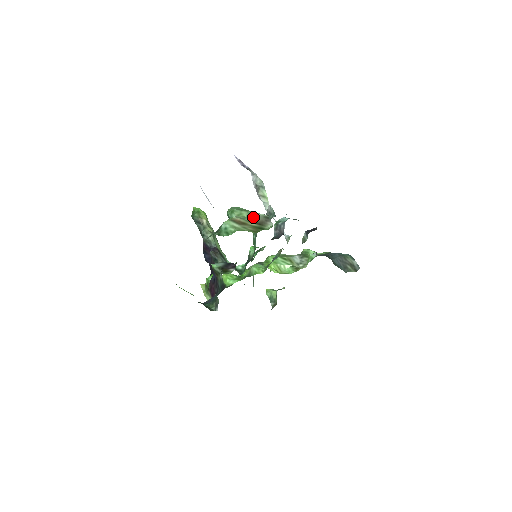
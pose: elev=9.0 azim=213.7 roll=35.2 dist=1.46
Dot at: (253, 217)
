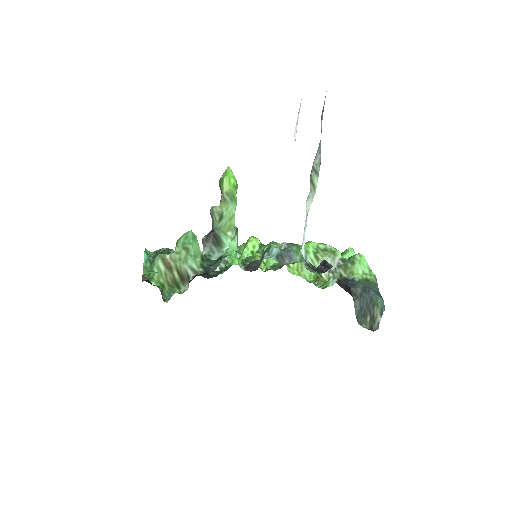
Dot at: (182, 266)
